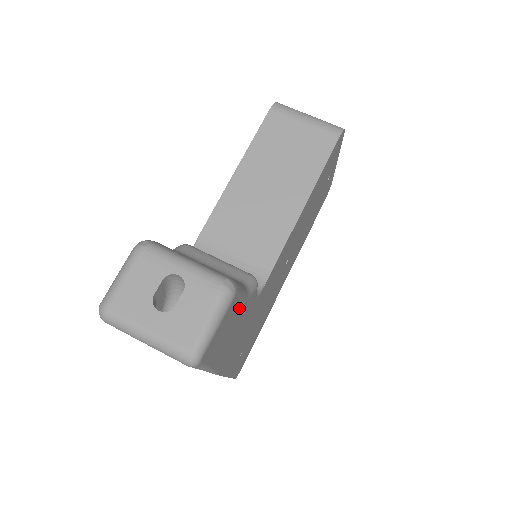
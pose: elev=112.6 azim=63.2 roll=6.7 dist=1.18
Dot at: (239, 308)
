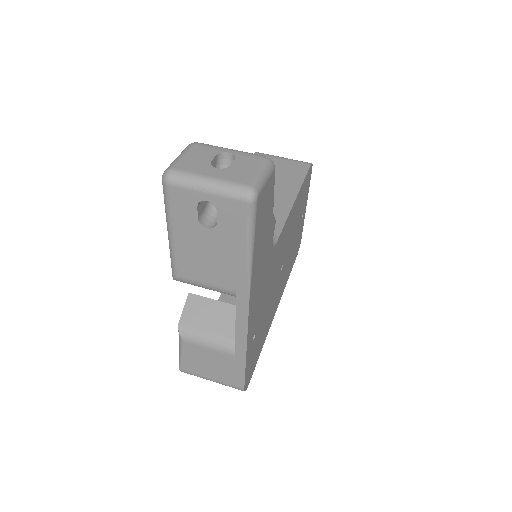
Dot at: (270, 209)
